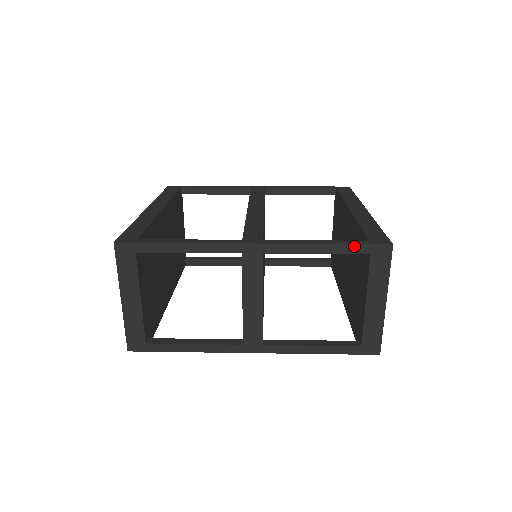
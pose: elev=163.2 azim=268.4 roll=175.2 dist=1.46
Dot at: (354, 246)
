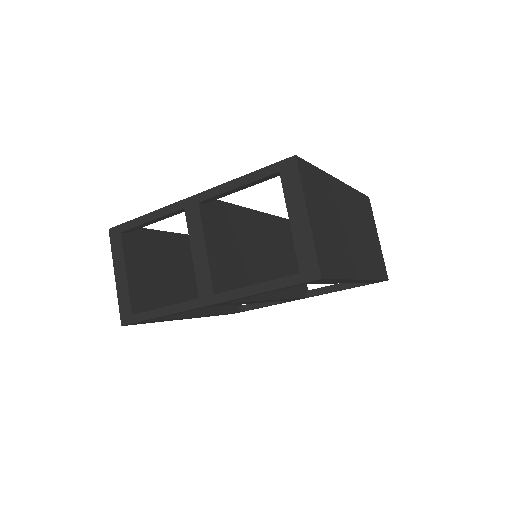
Dot at: (264, 169)
